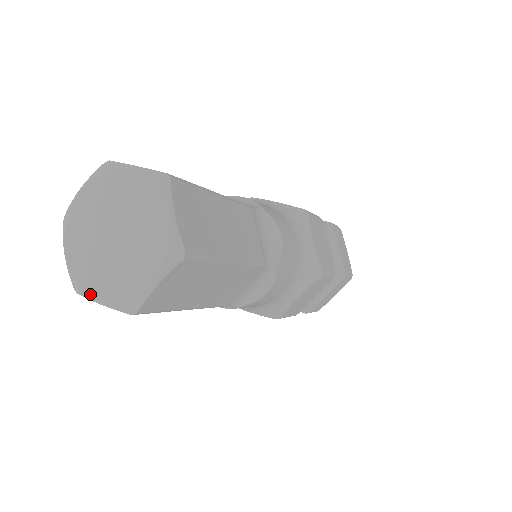
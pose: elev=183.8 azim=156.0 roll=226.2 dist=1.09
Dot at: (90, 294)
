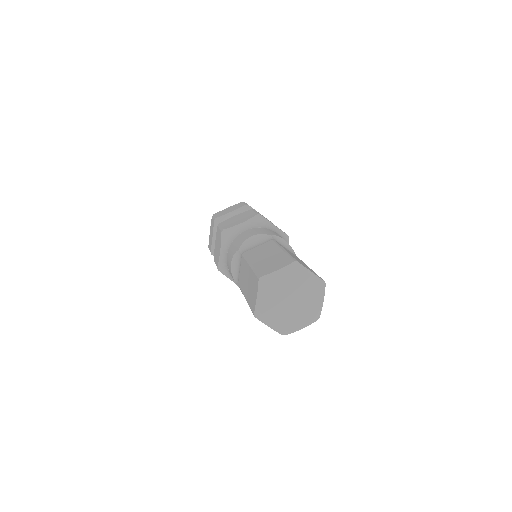
Dot at: (296, 329)
